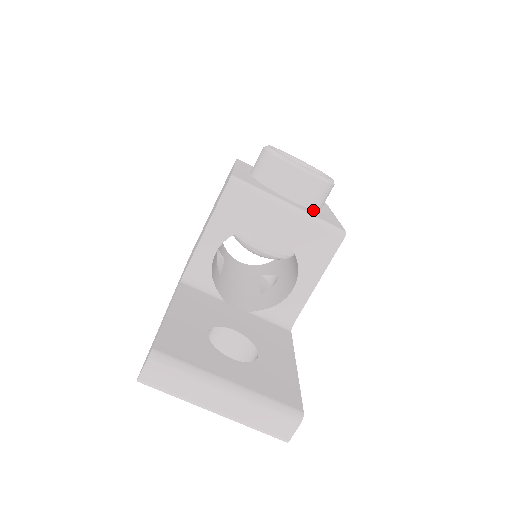
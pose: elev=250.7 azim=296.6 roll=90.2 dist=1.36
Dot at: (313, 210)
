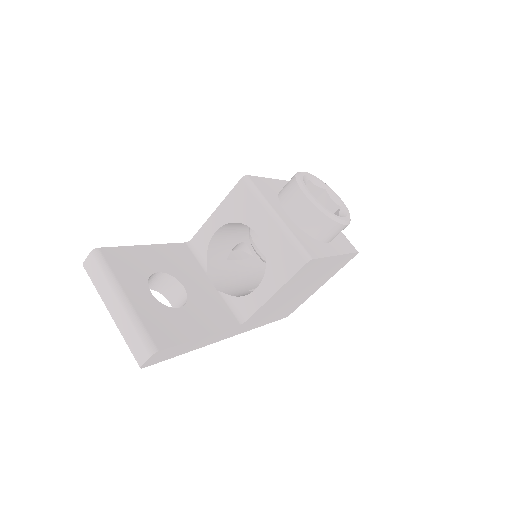
Dot at: (307, 234)
